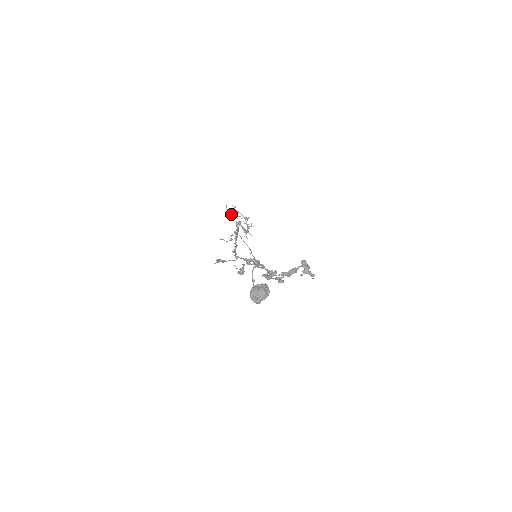
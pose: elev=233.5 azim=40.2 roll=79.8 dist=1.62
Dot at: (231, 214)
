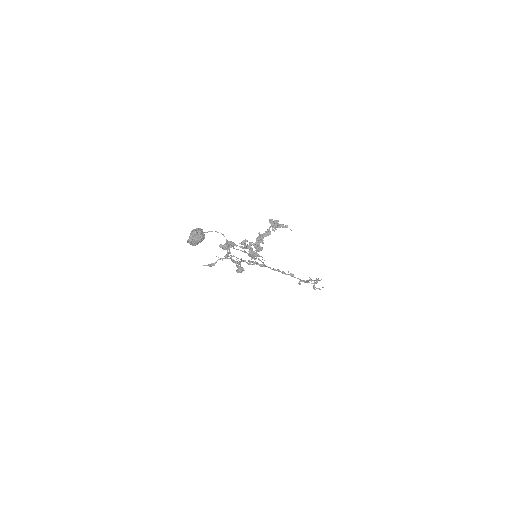
Dot at: (299, 282)
